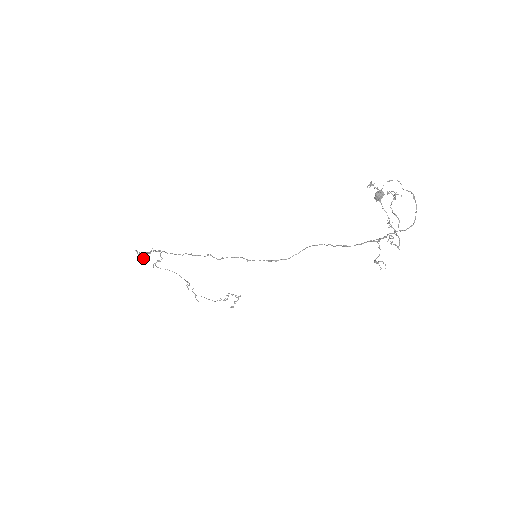
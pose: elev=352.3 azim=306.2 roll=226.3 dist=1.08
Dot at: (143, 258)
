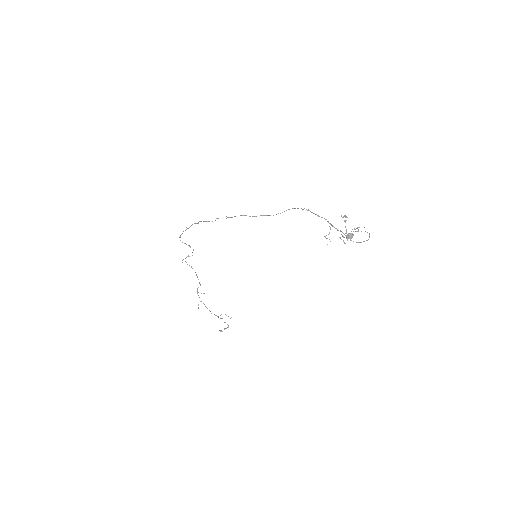
Dot at: occluded
